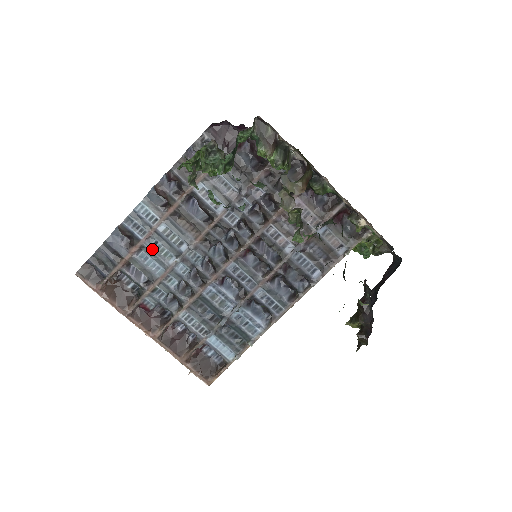
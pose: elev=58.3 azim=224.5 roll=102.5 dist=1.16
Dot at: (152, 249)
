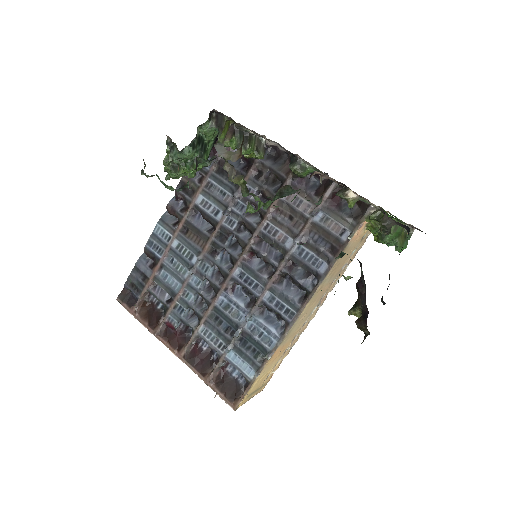
Dot at: (170, 266)
